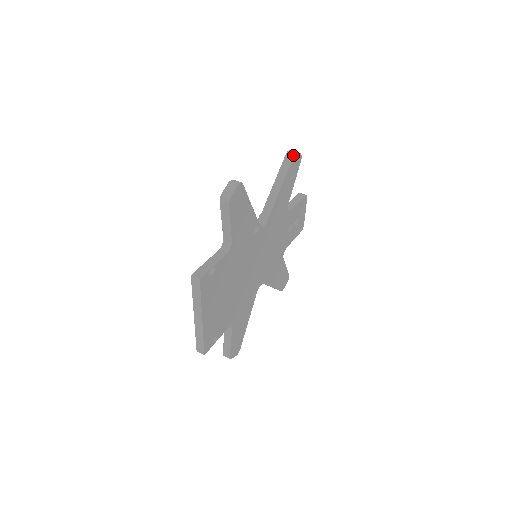
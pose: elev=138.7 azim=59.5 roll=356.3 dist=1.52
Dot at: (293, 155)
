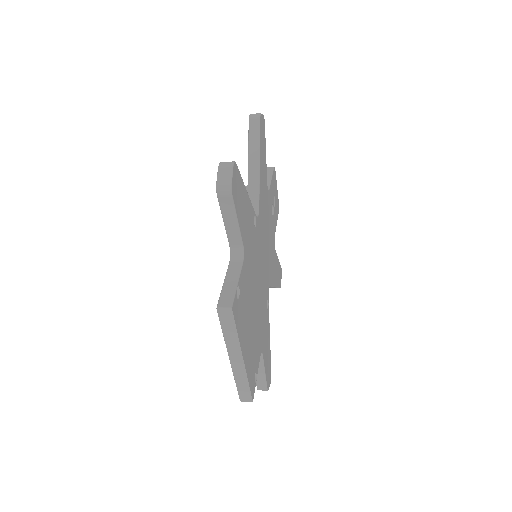
Dot at: (259, 118)
